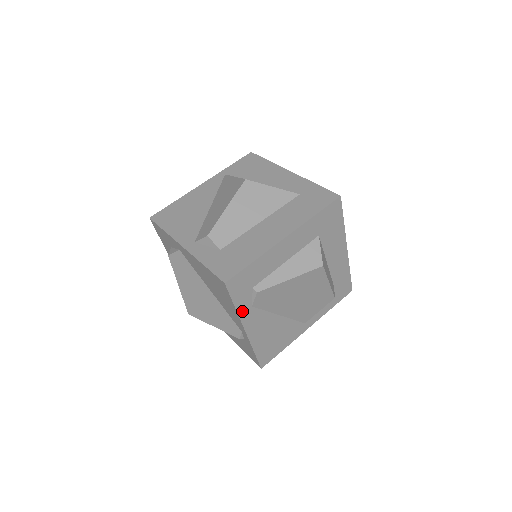
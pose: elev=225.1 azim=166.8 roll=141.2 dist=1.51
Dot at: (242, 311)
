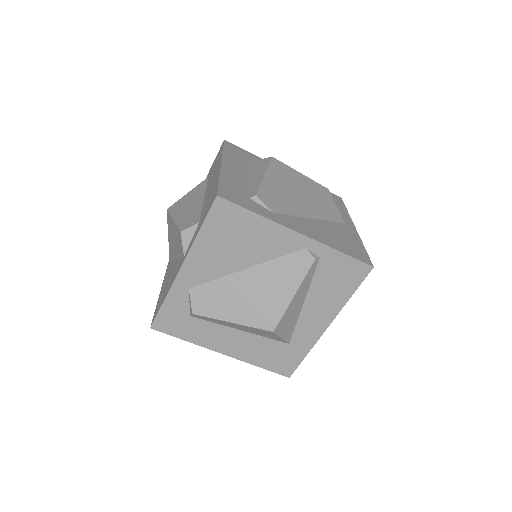
Dot at: (269, 217)
